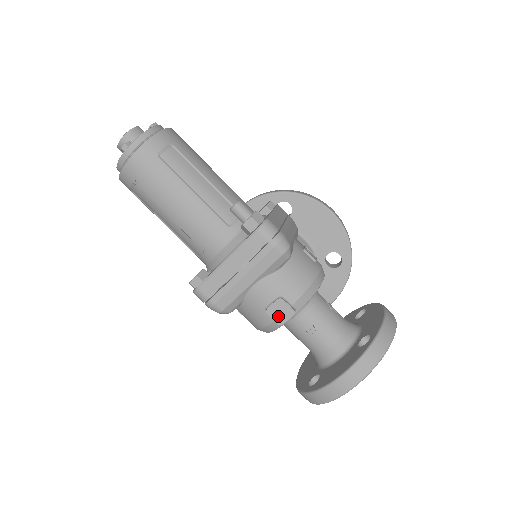
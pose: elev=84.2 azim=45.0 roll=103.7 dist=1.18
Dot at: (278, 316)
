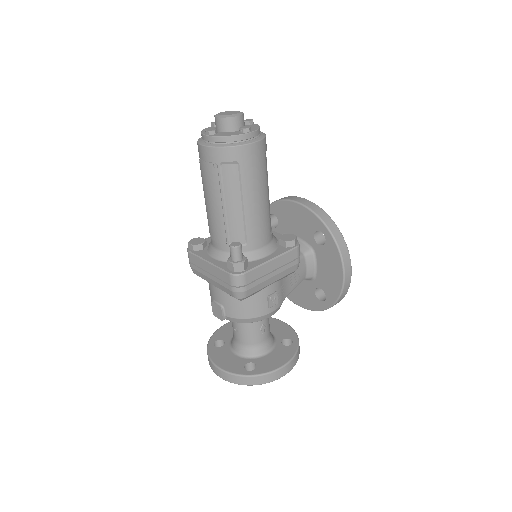
Dot at: (215, 311)
